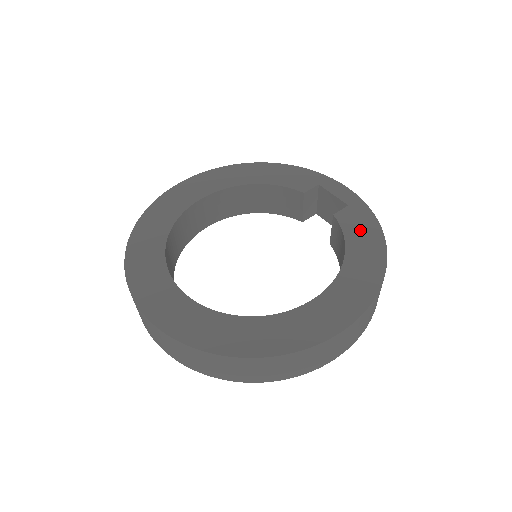
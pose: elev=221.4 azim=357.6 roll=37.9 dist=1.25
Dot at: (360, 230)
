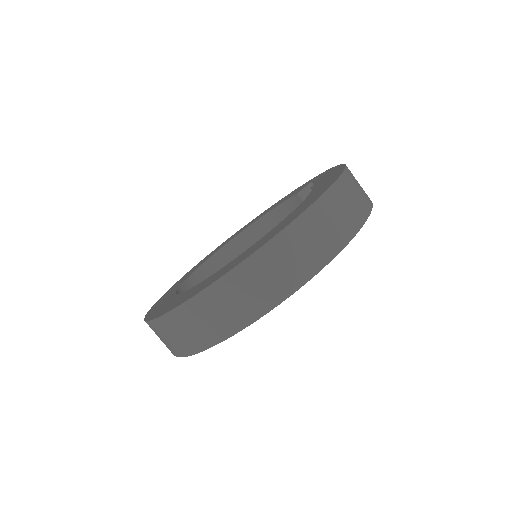
Dot at: (326, 180)
